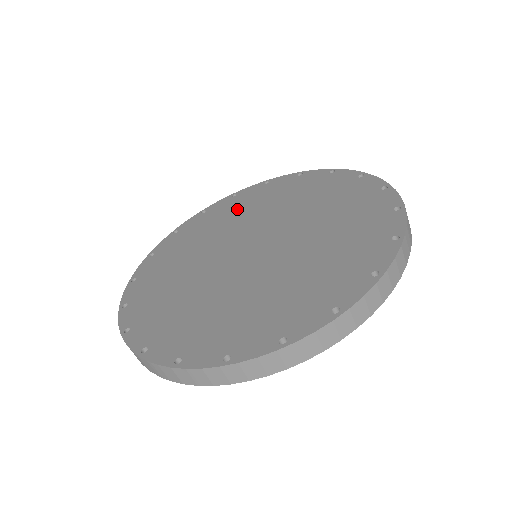
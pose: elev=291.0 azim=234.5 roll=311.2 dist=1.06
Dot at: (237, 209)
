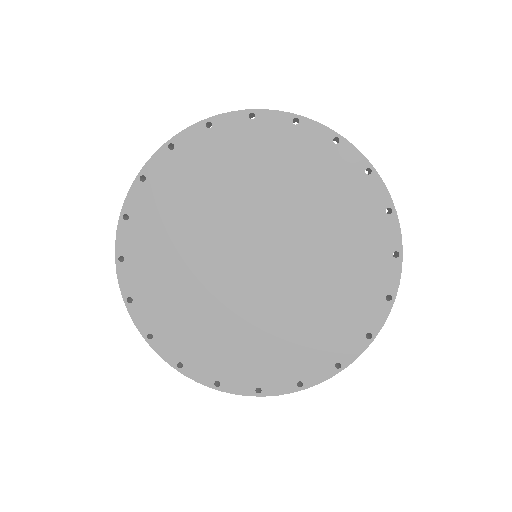
Dot at: (309, 175)
